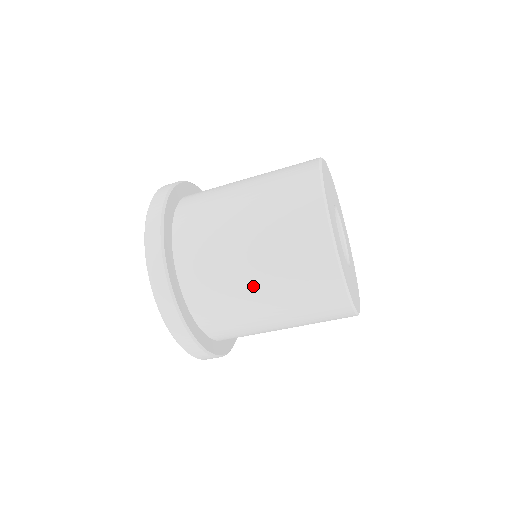
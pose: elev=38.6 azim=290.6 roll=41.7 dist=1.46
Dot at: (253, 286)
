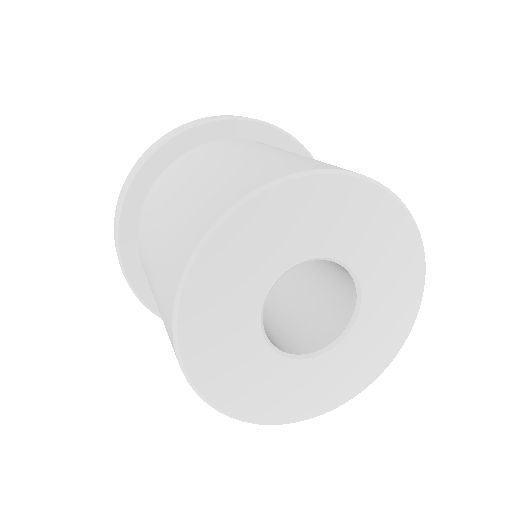
Dot at: occluded
